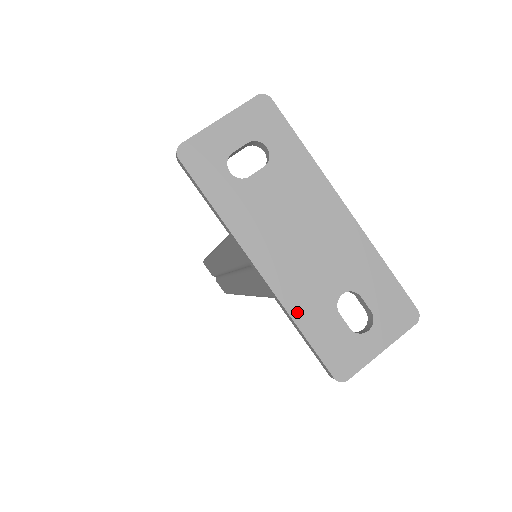
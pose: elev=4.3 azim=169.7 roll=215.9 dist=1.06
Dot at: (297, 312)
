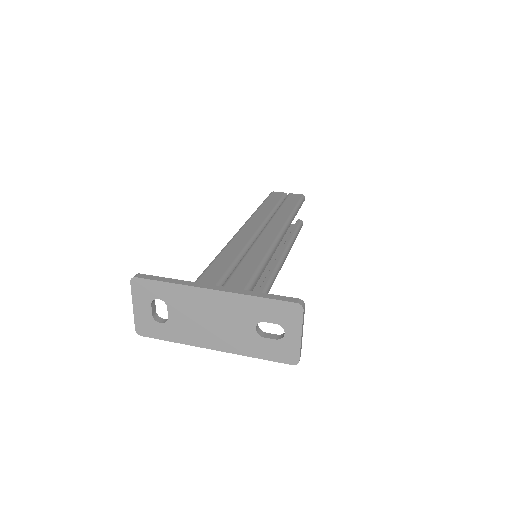
Dot at: (247, 352)
